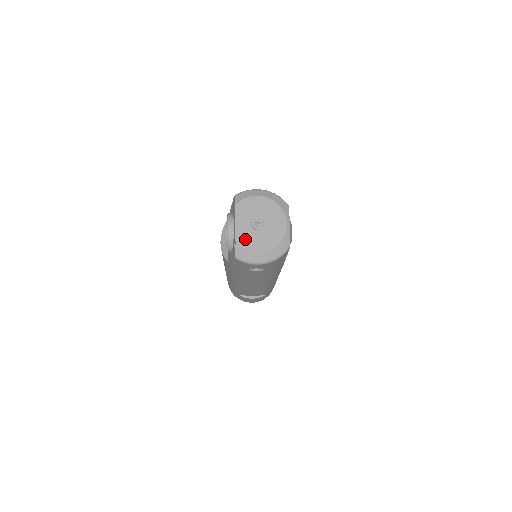
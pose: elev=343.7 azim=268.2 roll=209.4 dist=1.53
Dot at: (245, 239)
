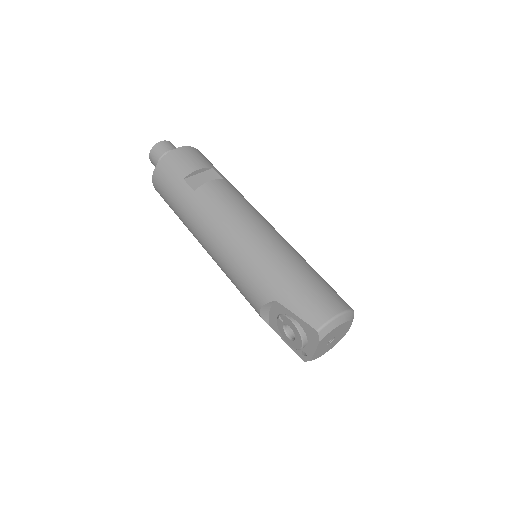
Dot at: (319, 354)
